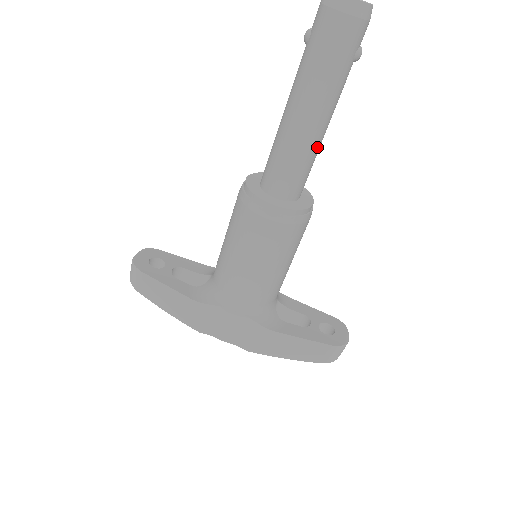
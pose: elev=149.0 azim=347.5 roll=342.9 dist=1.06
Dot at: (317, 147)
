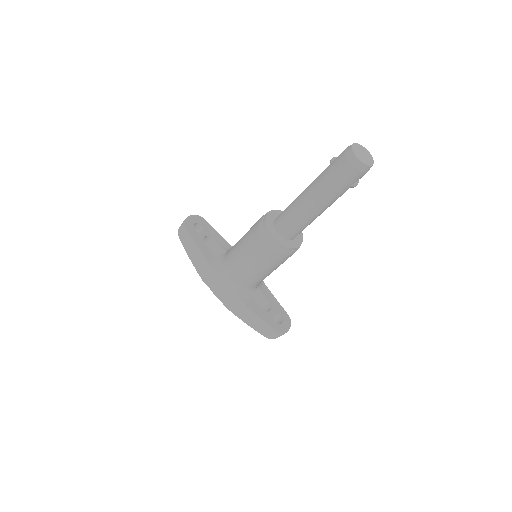
Dot at: (313, 219)
